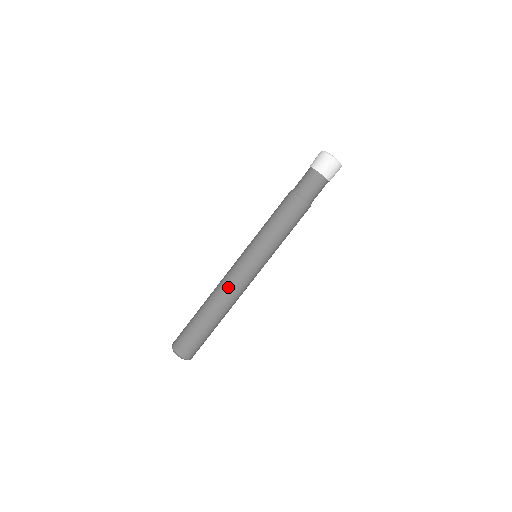
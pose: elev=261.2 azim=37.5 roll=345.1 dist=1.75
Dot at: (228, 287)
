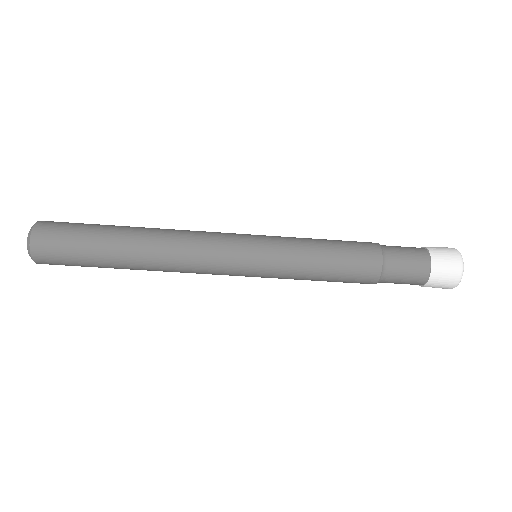
Dot at: (188, 239)
